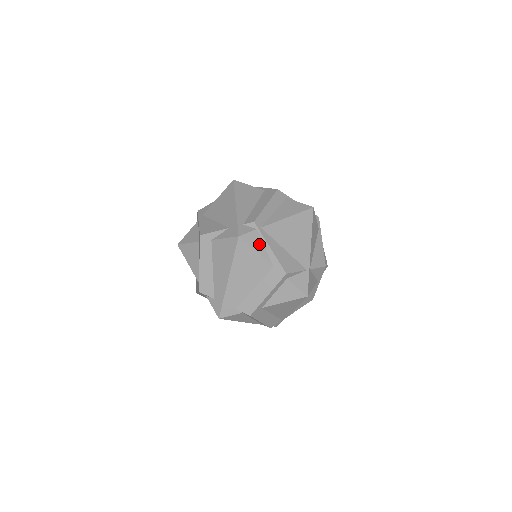
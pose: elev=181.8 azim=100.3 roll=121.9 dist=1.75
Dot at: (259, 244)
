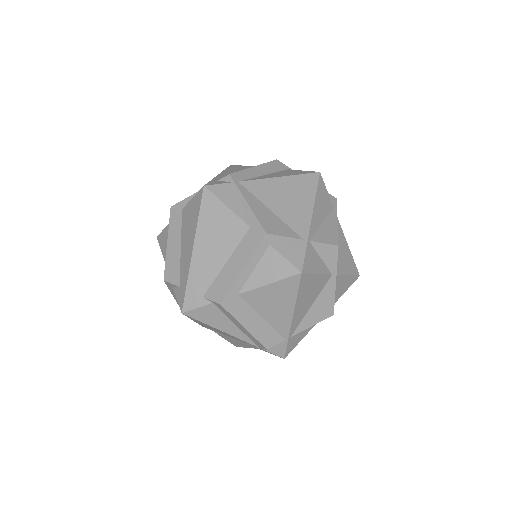
Dot at: (232, 198)
